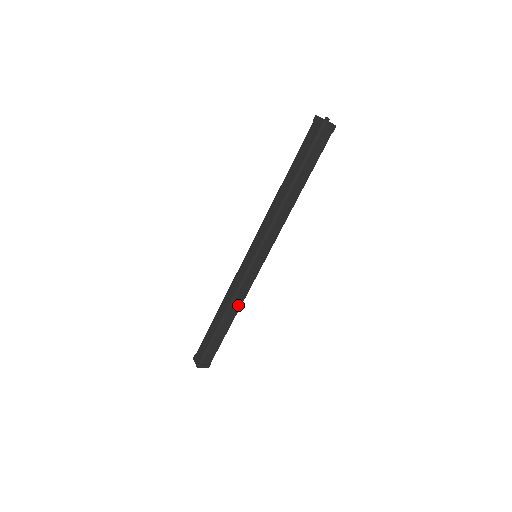
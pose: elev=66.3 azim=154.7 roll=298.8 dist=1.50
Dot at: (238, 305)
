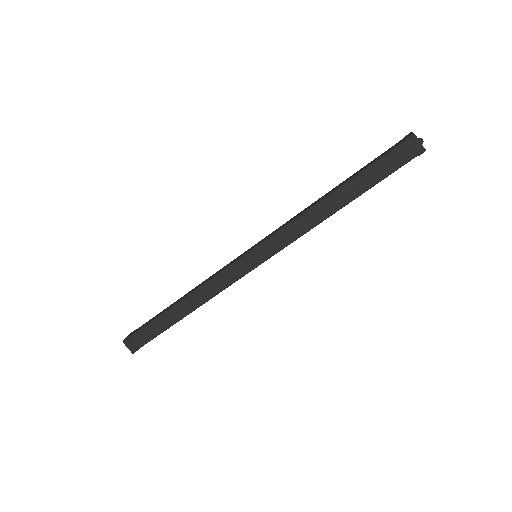
Dot at: (203, 298)
